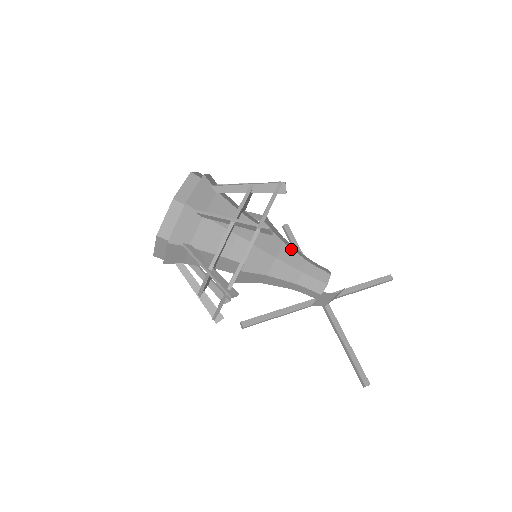
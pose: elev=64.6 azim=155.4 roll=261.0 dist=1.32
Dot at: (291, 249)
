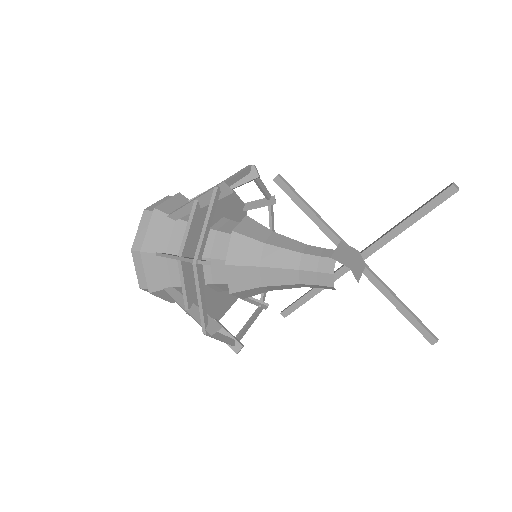
Dot at: (273, 268)
